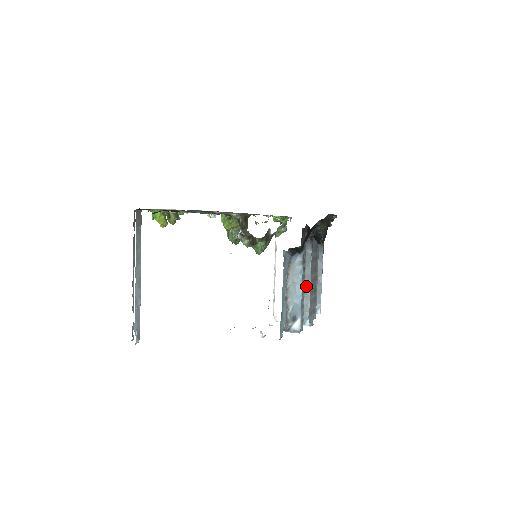
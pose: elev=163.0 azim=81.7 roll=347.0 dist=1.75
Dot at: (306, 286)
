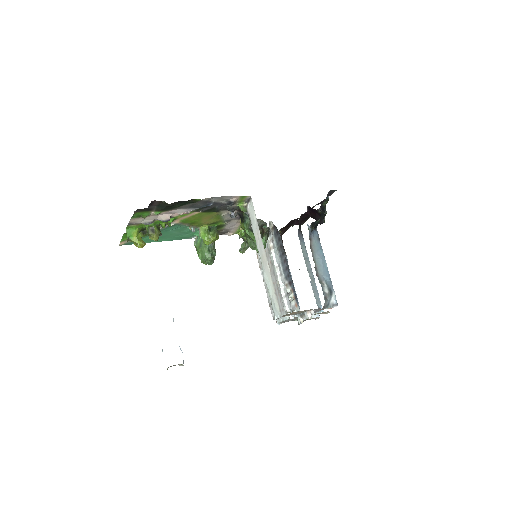
Dot at: (310, 274)
